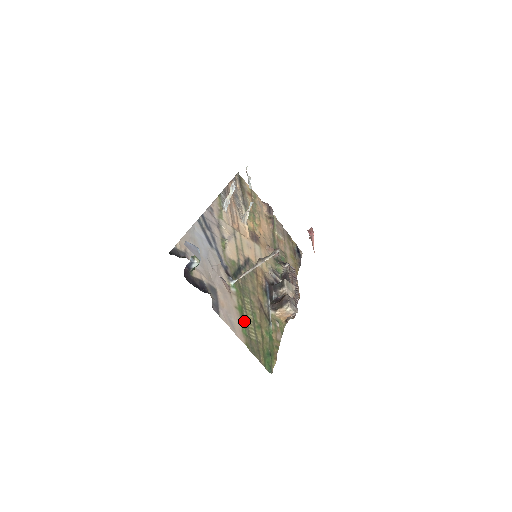
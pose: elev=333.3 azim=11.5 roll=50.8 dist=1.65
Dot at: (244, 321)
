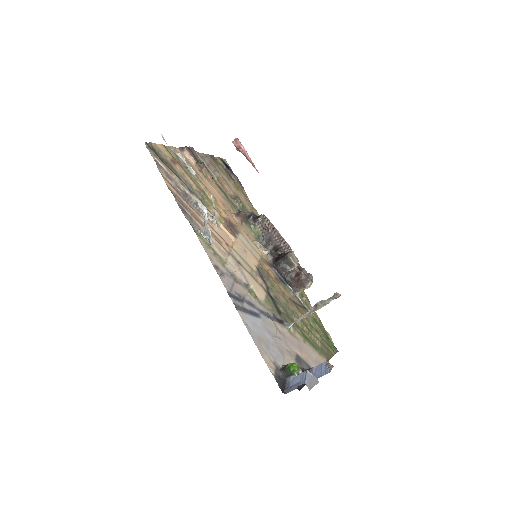
Dot at: (311, 343)
